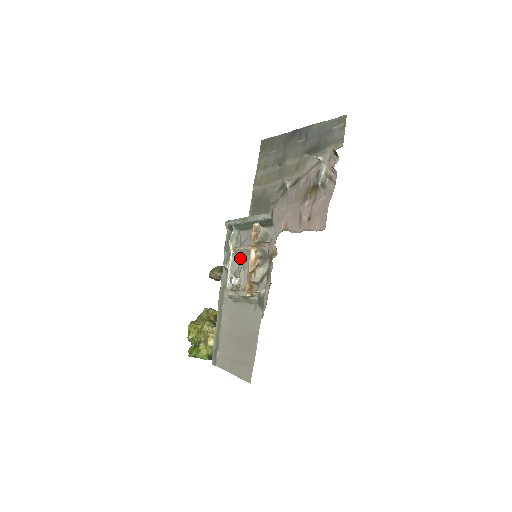
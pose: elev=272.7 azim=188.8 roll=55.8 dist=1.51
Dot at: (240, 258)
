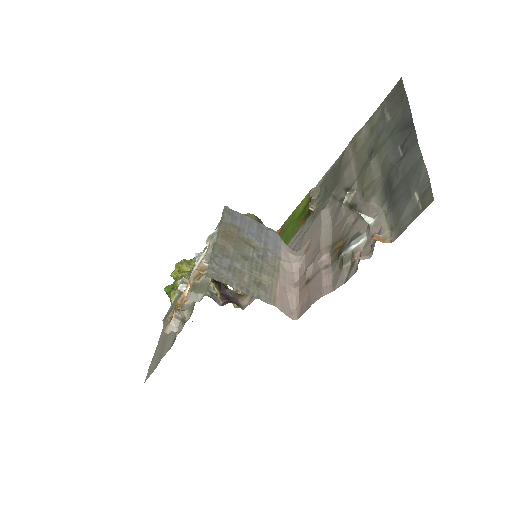
Dot at: occluded
